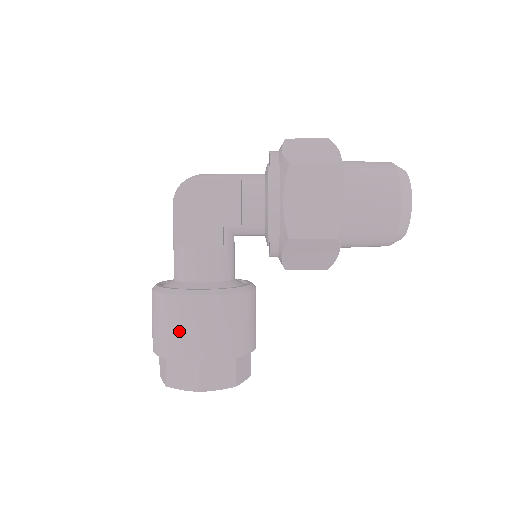
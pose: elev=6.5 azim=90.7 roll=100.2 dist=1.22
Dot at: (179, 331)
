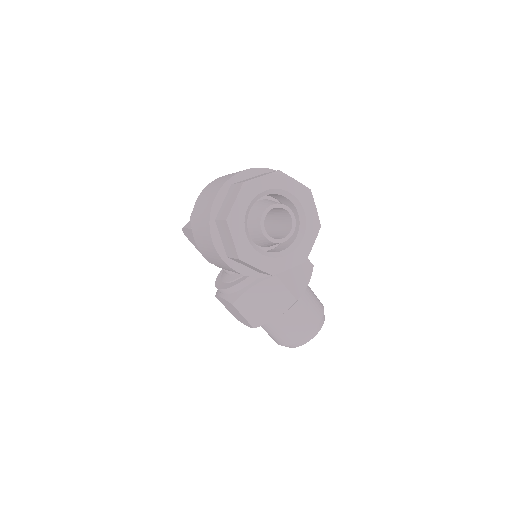
Dot at: occluded
